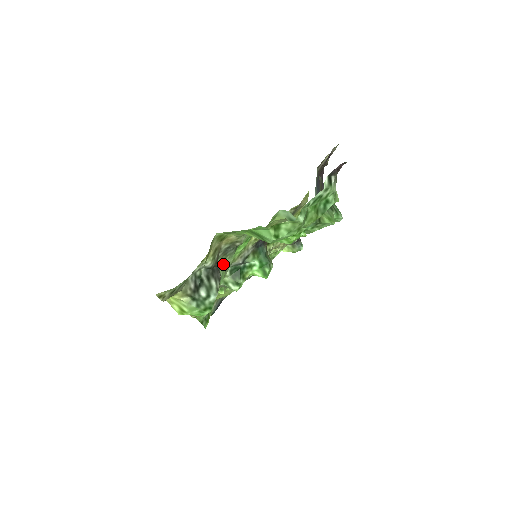
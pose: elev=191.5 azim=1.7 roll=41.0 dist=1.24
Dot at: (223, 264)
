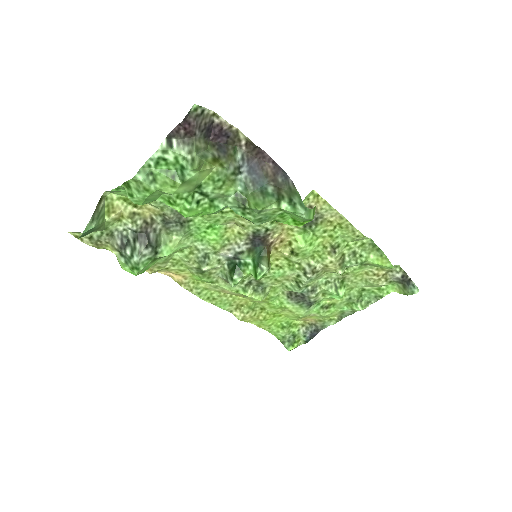
Dot at: (169, 238)
